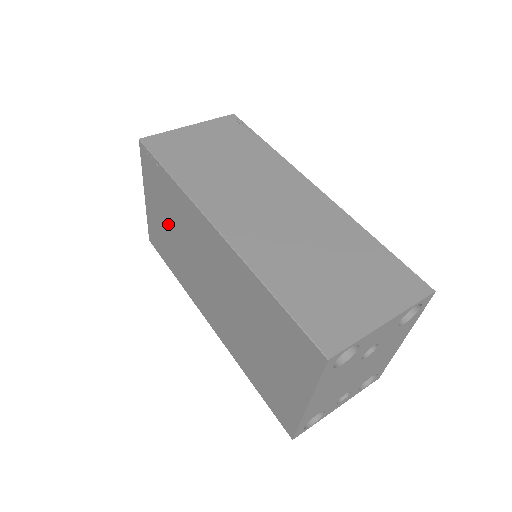
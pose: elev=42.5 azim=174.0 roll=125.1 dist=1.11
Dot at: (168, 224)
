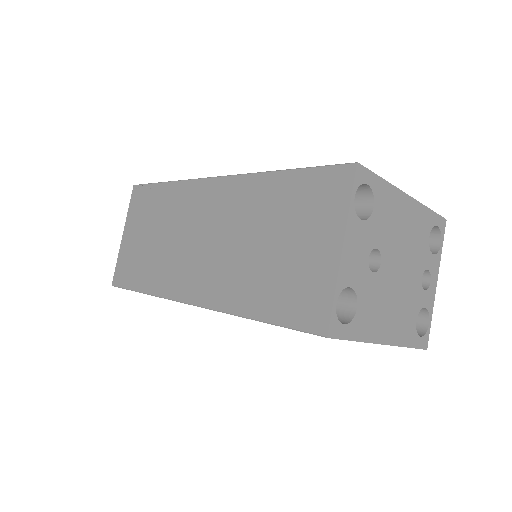
Dot at: occluded
